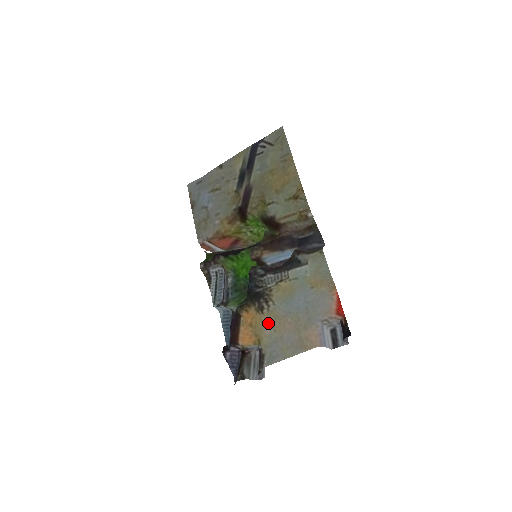
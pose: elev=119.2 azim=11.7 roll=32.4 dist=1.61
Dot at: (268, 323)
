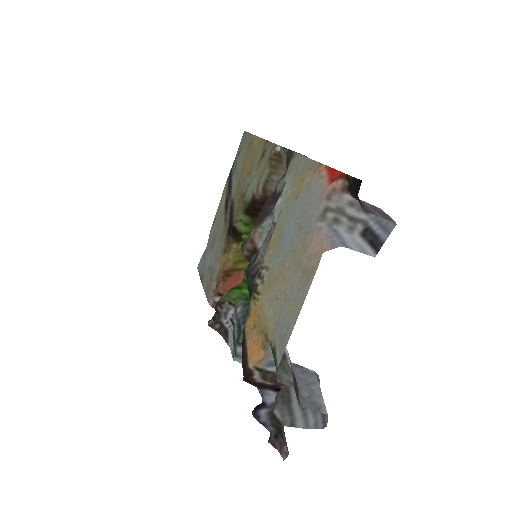
Dot at: (269, 300)
